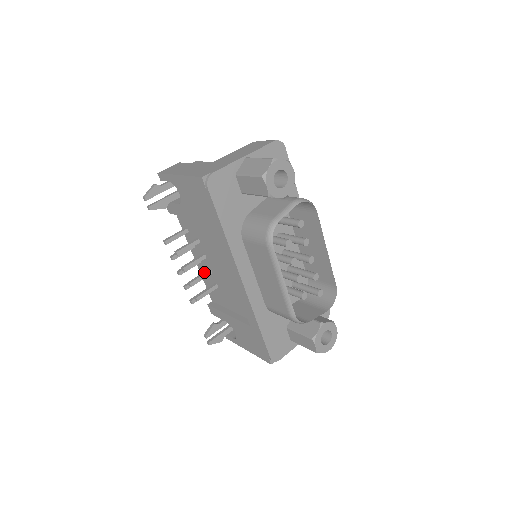
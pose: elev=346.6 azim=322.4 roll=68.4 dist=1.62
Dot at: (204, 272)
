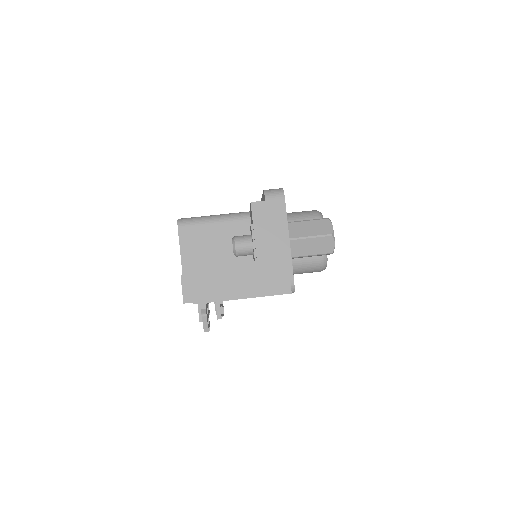
Dot at: occluded
